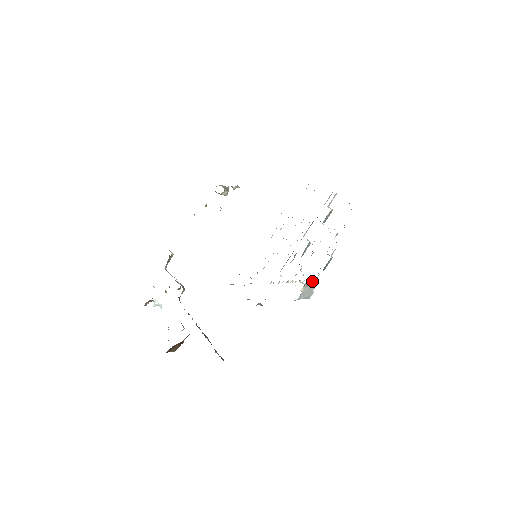
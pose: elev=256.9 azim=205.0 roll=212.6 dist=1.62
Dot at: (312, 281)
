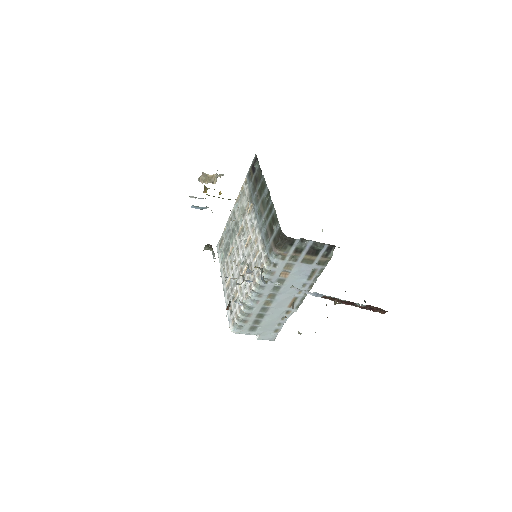
Dot at: occluded
